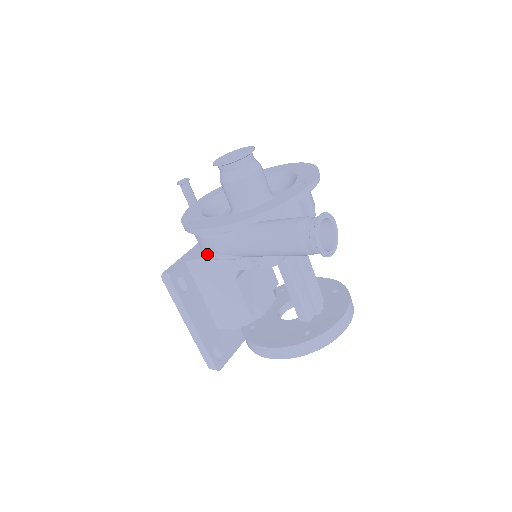
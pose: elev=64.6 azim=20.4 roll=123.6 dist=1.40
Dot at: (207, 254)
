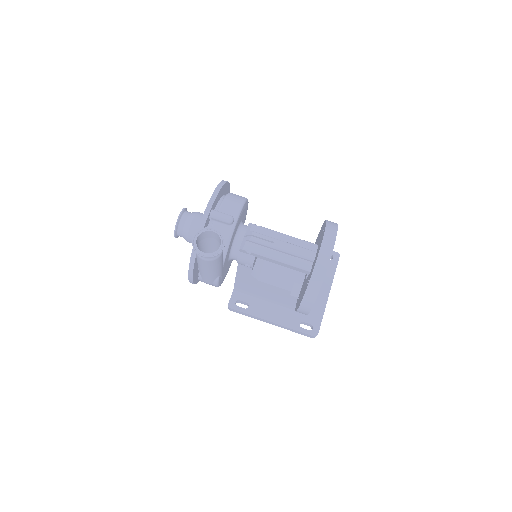
Dot at: occluded
